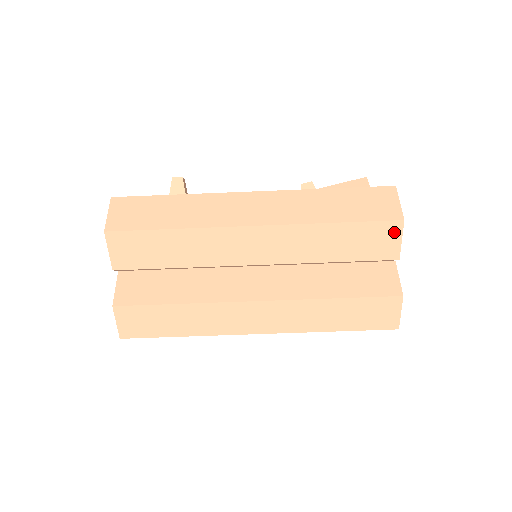
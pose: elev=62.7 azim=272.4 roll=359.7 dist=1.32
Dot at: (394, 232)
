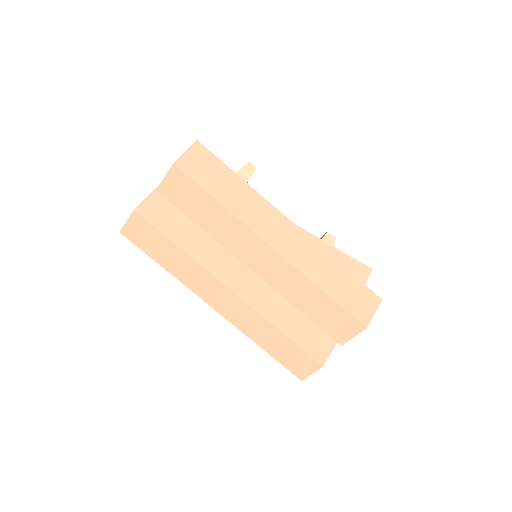
Dot at: (354, 329)
